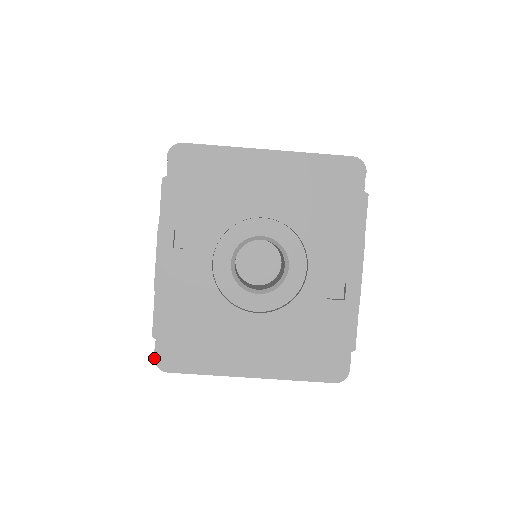
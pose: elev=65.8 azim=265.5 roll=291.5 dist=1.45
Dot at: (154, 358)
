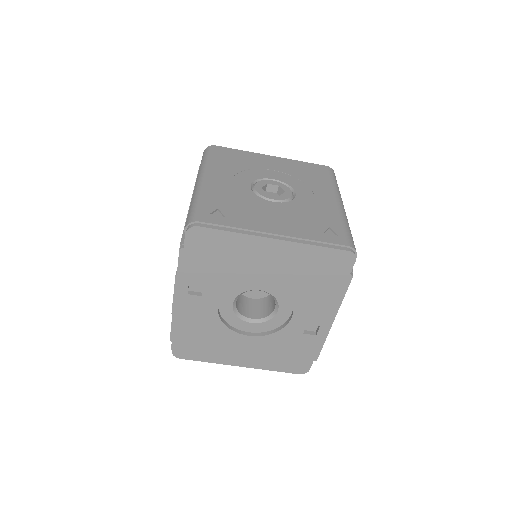
Dot at: (171, 348)
